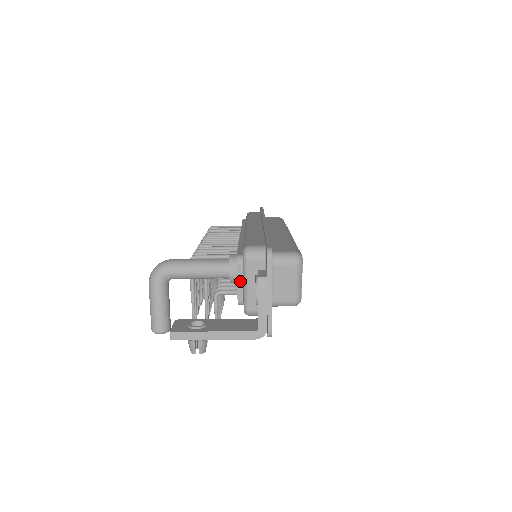
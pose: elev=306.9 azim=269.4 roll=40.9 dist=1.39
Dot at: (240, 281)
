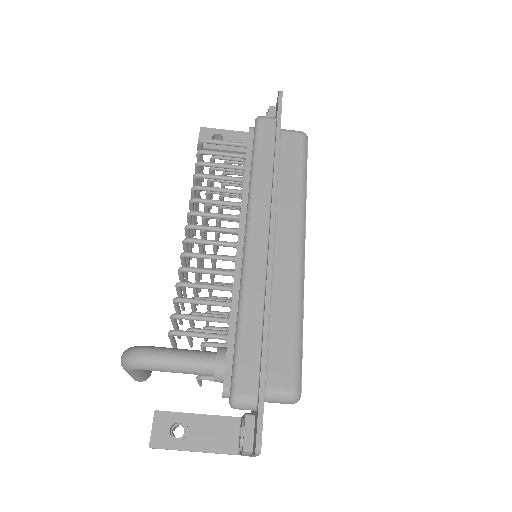
Dot at: occluded
